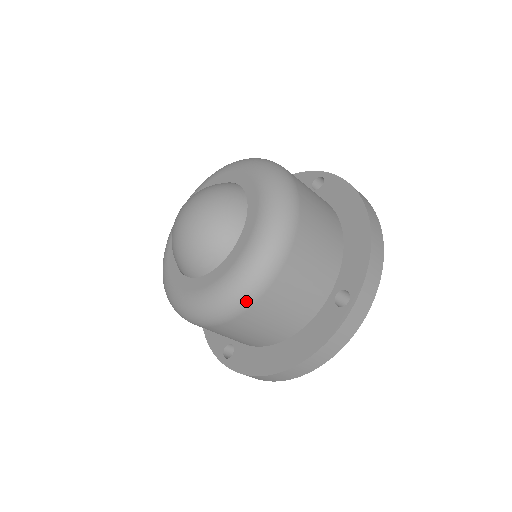
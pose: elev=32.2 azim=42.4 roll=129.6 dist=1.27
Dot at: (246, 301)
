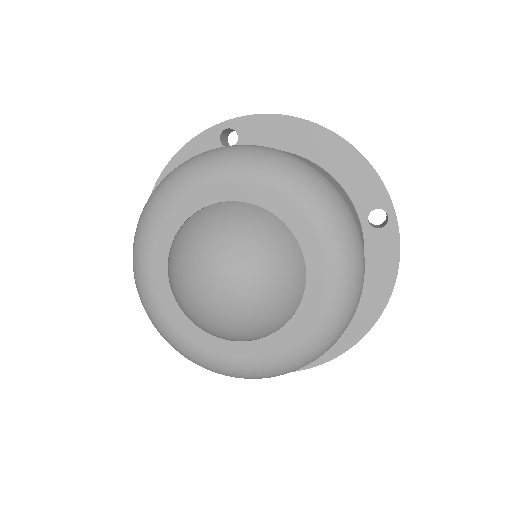
Dot at: (359, 297)
